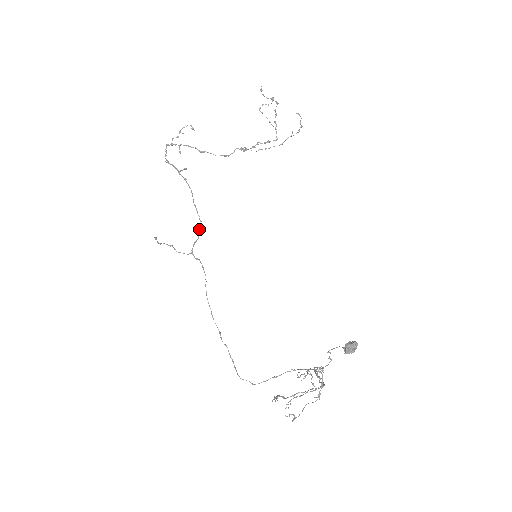
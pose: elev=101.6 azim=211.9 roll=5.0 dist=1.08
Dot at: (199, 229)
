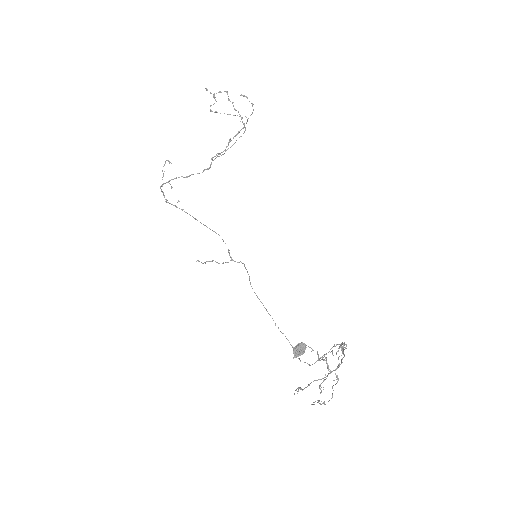
Dot at: occluded
